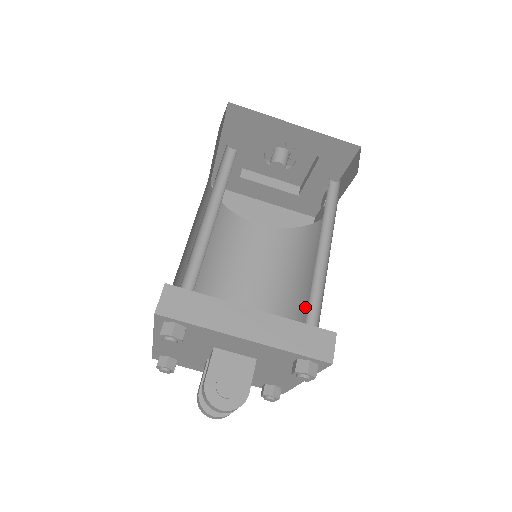
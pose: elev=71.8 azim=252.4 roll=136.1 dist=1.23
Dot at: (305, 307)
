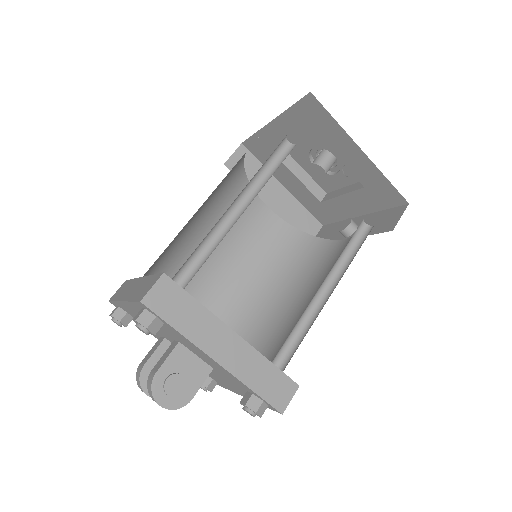
Dot at: (275, 321)
